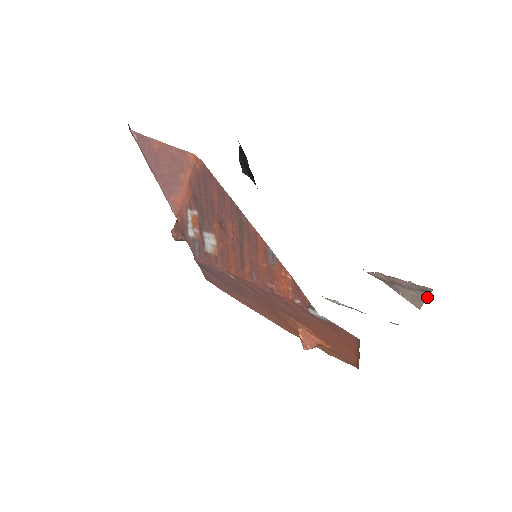
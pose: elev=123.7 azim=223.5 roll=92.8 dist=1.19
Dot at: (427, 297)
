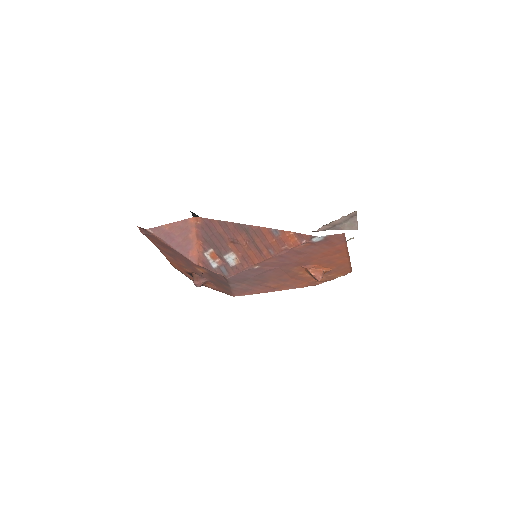
Dot at: occluded
